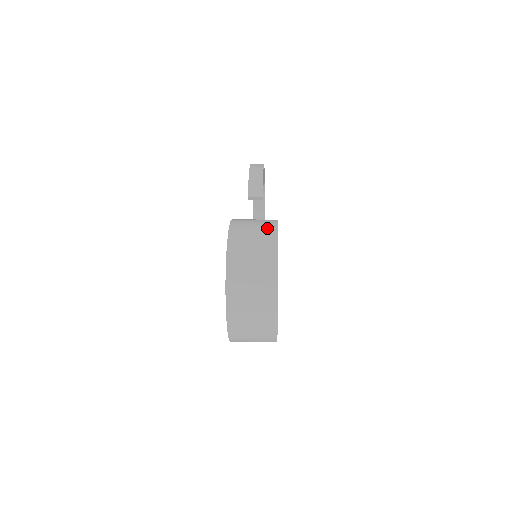
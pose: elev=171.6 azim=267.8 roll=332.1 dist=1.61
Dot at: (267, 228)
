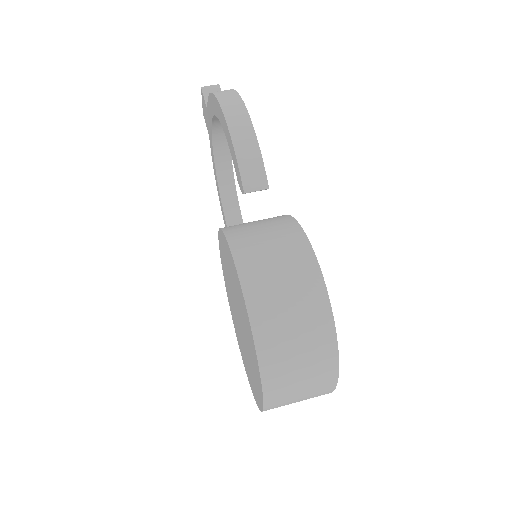
Dot at: (302, 268)
